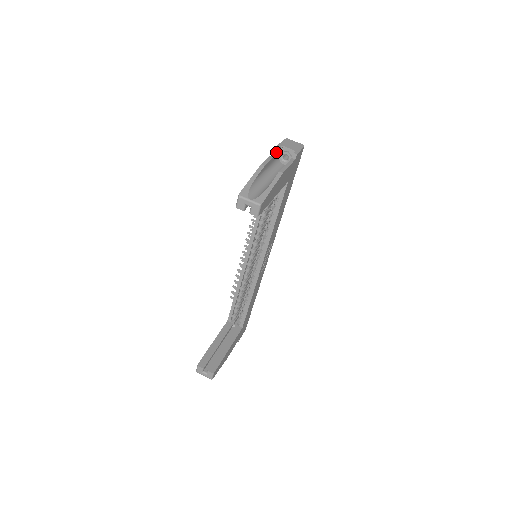
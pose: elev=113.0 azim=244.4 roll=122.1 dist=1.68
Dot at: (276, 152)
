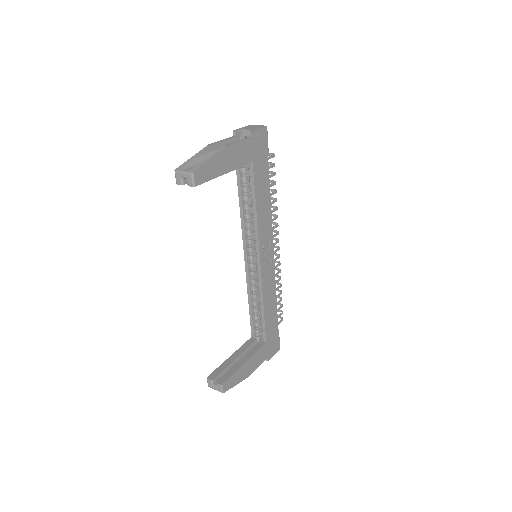
Dot at: (234, 136)
